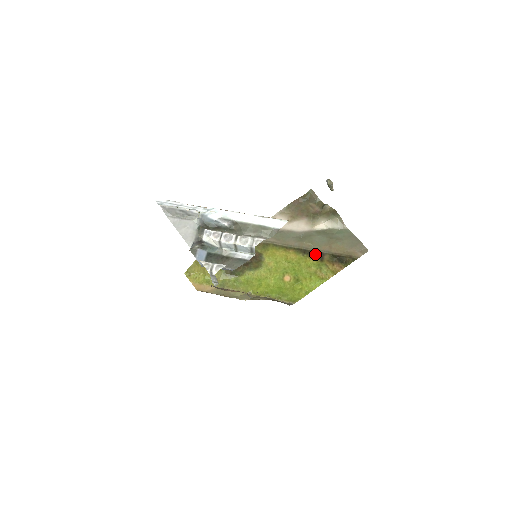
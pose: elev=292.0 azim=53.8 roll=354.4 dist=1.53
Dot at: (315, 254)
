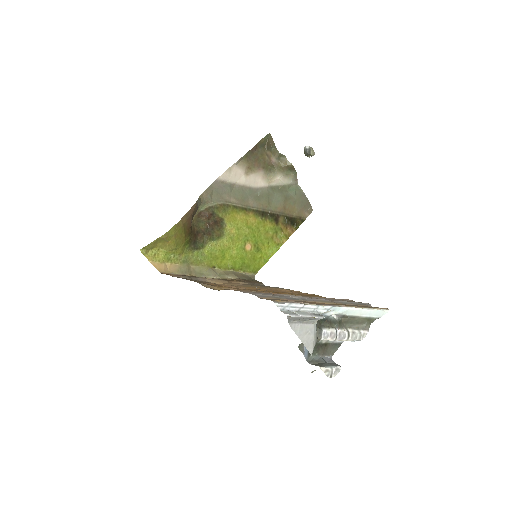
Dot at: (272, 216)
